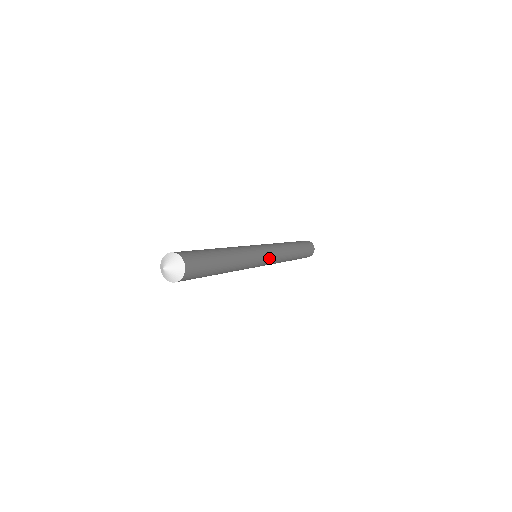
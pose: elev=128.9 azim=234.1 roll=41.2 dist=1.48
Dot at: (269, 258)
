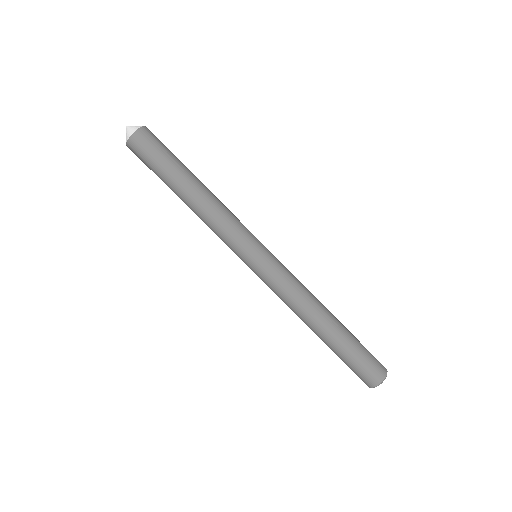
Dot at: (268, 261)
